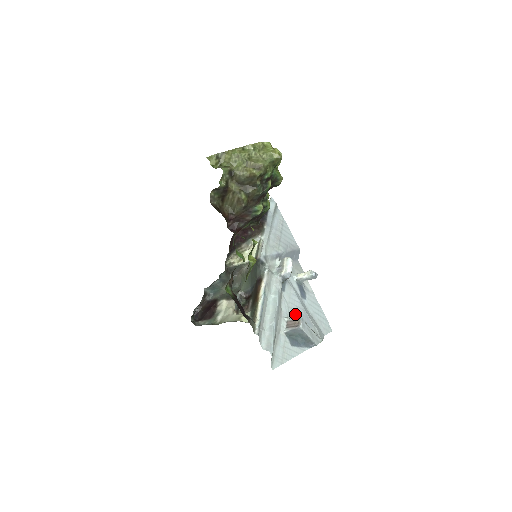
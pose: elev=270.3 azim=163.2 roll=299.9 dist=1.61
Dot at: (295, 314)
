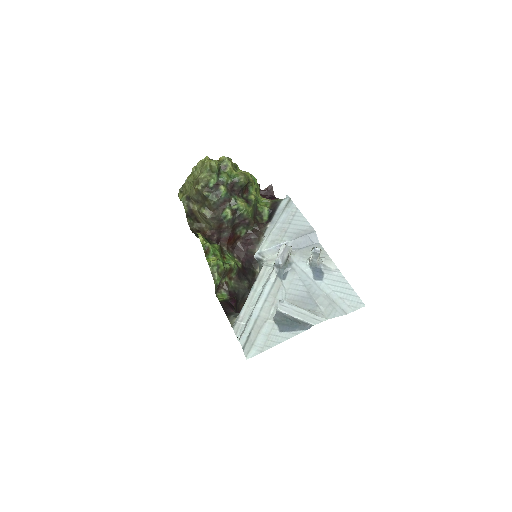
Dot at: (293, 299)
